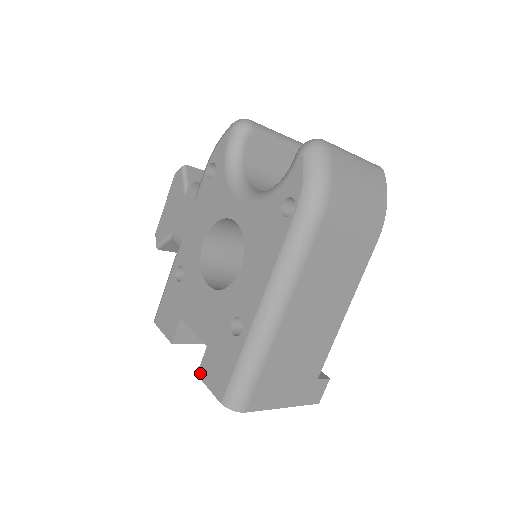
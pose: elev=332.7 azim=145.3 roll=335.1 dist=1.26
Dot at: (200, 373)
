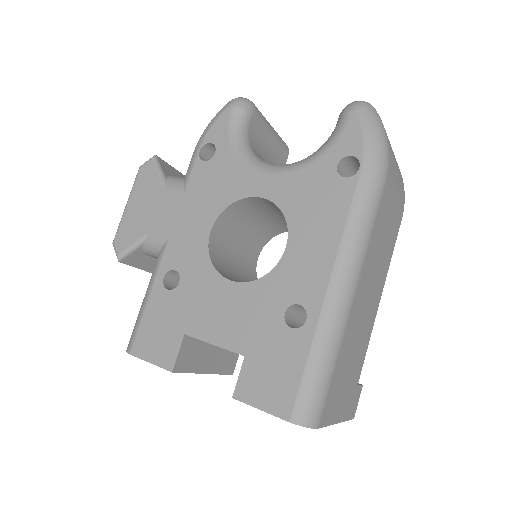
Dot at: (239, 394)
